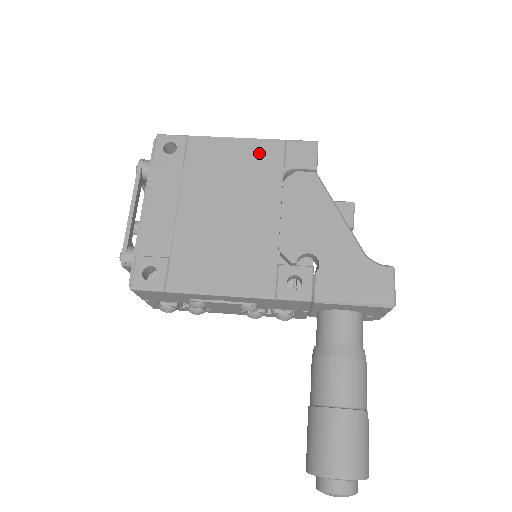
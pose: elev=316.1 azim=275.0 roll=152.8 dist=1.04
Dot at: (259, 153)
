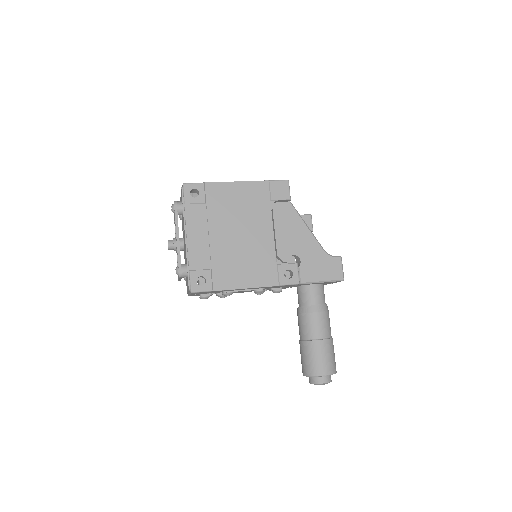
Dot at: (253, 191)
